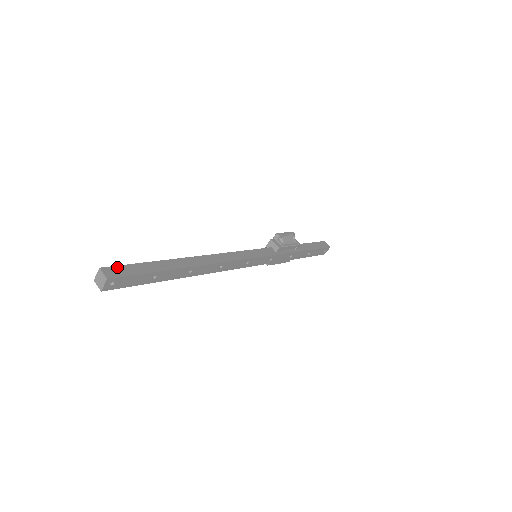
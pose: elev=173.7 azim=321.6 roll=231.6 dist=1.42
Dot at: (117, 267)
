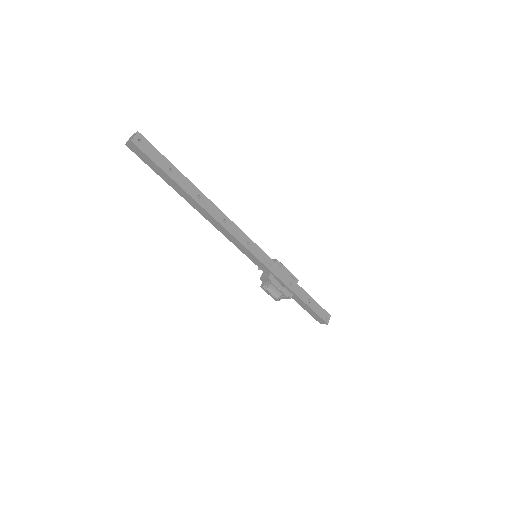
Dot at: occluded
